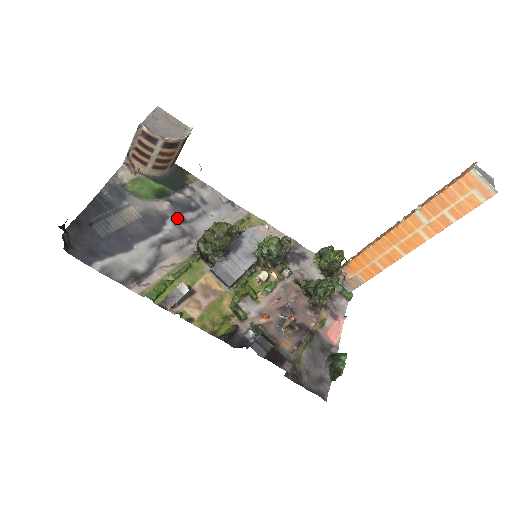
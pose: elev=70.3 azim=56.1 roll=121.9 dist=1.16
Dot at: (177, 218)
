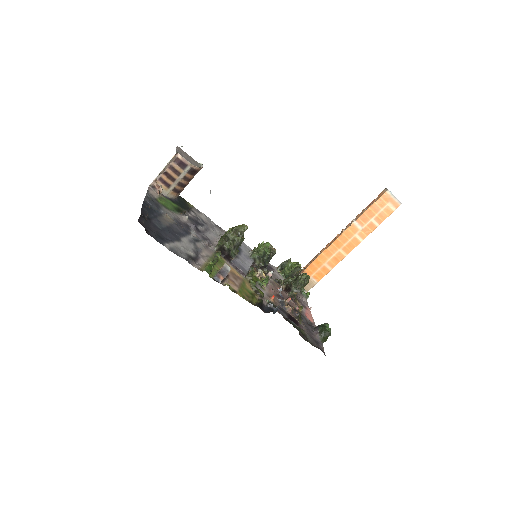
Dot at: (196, 228)
